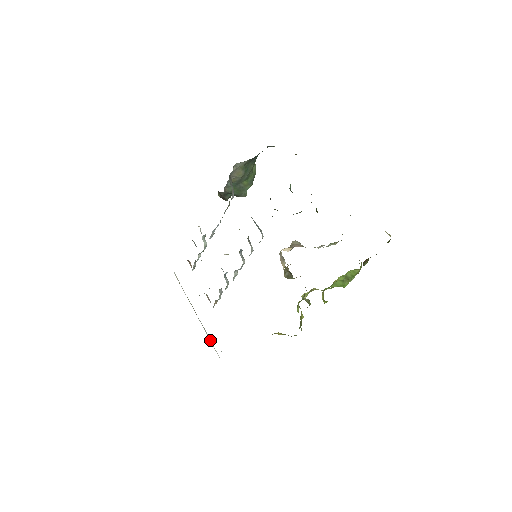
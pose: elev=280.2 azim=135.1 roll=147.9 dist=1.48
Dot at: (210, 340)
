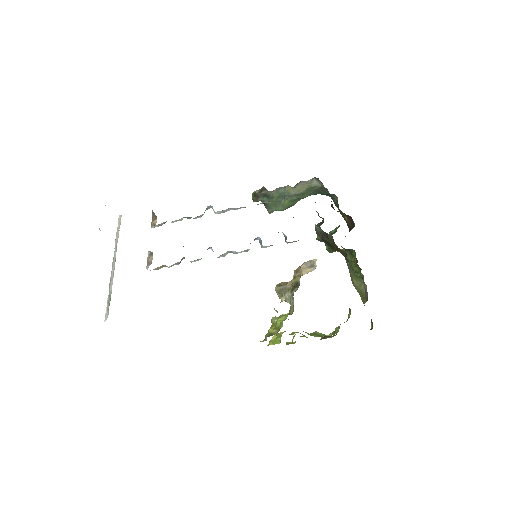
Dot at: (109, 298)
